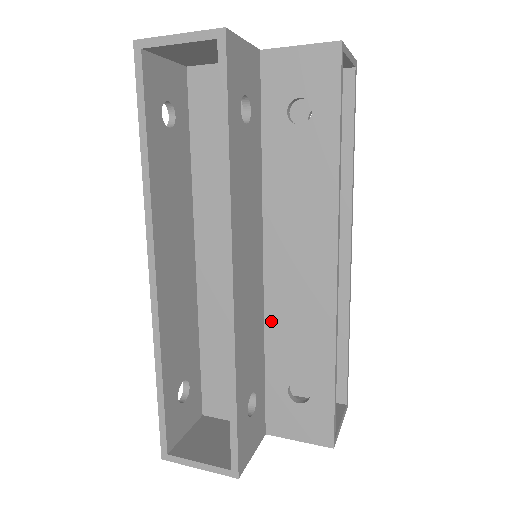
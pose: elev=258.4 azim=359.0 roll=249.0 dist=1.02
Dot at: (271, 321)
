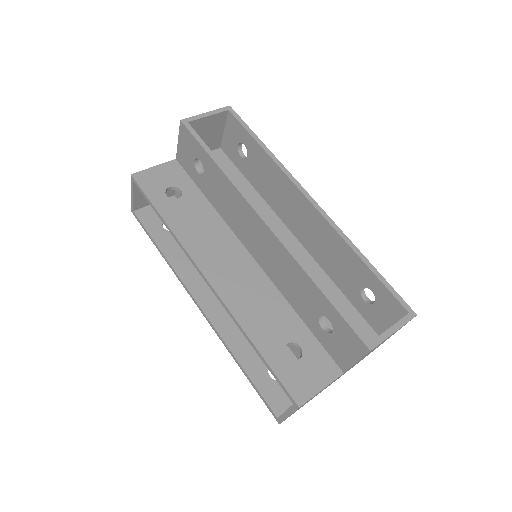
Dot at: (281, 288)
